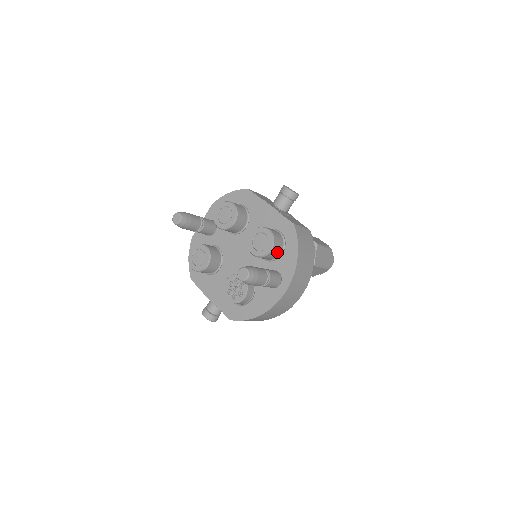
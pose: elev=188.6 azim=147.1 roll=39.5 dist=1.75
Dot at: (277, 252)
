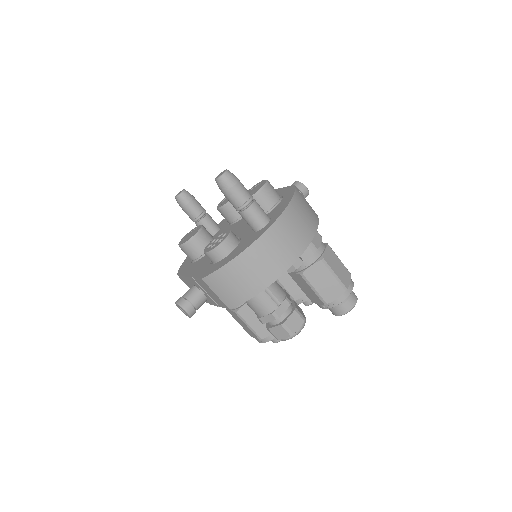
Dot at: (270, 200)
